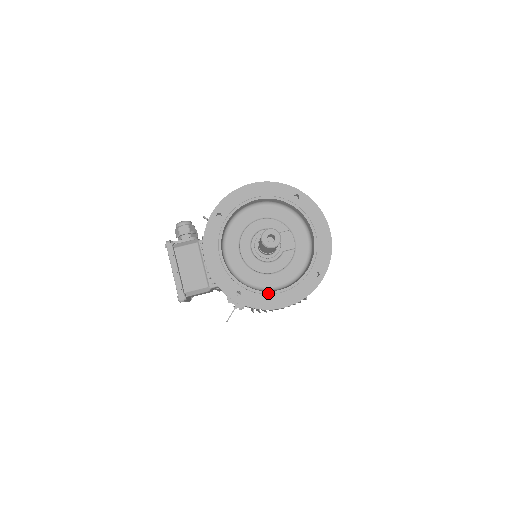
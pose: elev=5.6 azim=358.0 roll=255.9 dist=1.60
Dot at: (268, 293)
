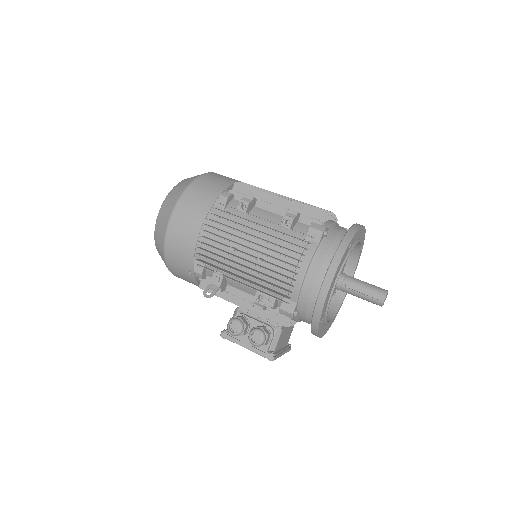
Dot at: occluded
